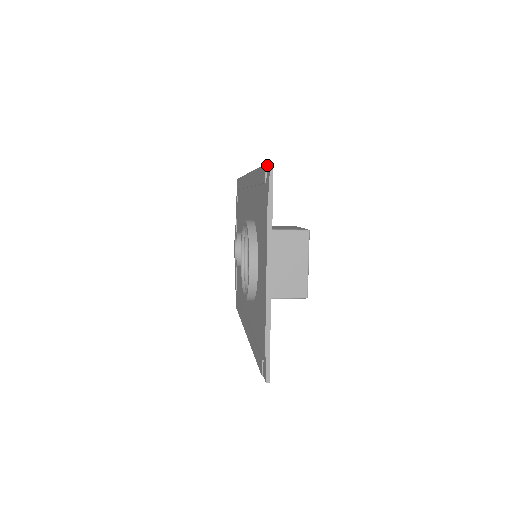
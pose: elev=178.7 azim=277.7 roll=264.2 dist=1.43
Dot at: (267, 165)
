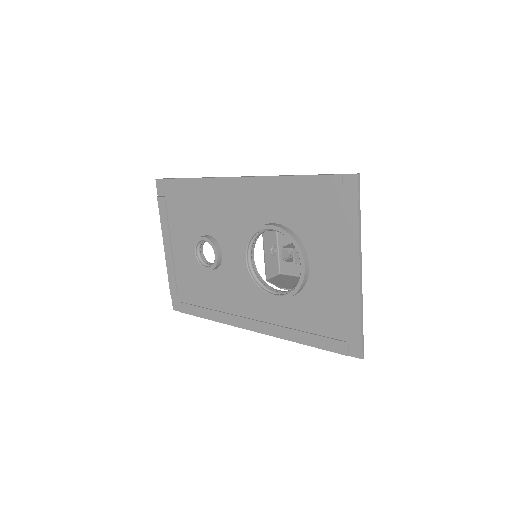
Dot at: (347, 175)
